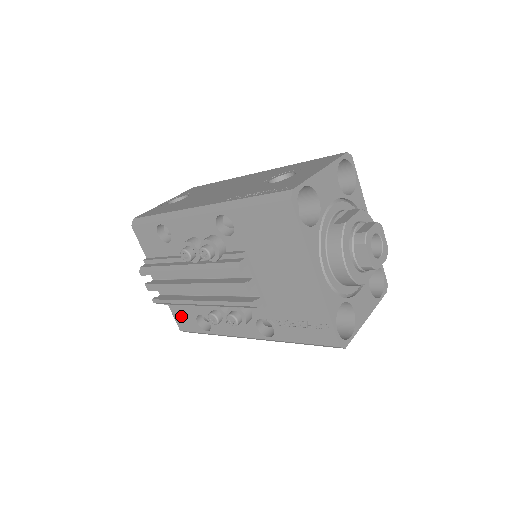
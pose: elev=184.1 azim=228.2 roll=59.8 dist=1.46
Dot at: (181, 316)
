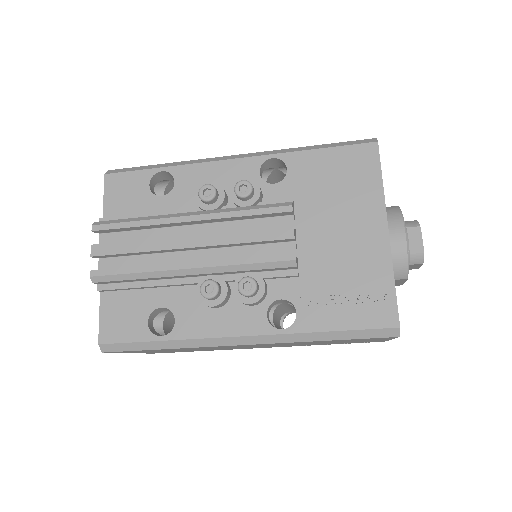
Dot at: (118, 314)
